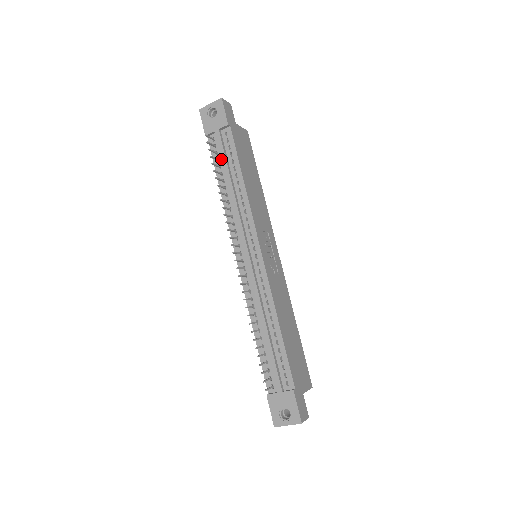
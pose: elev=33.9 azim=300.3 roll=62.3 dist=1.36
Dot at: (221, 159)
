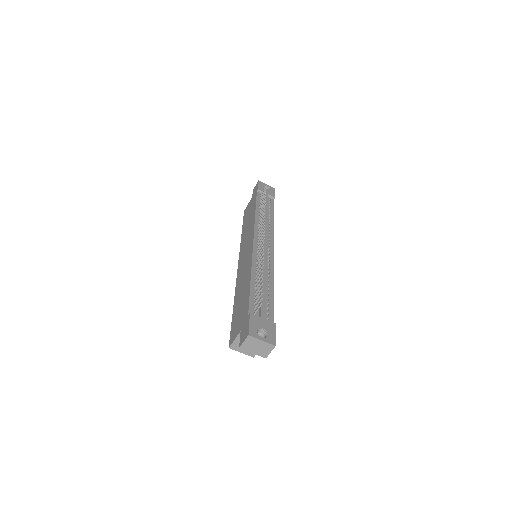
Dot at: (265, 202)
